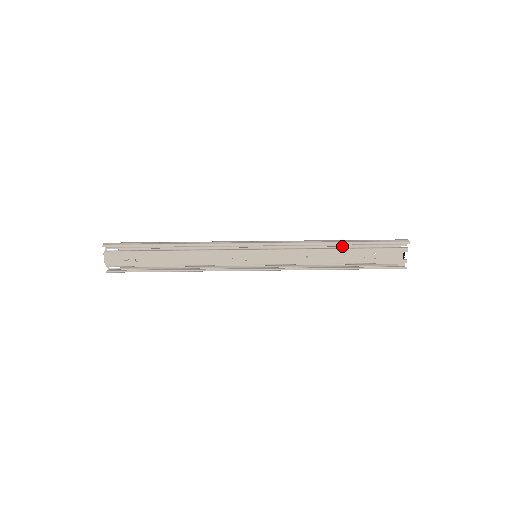
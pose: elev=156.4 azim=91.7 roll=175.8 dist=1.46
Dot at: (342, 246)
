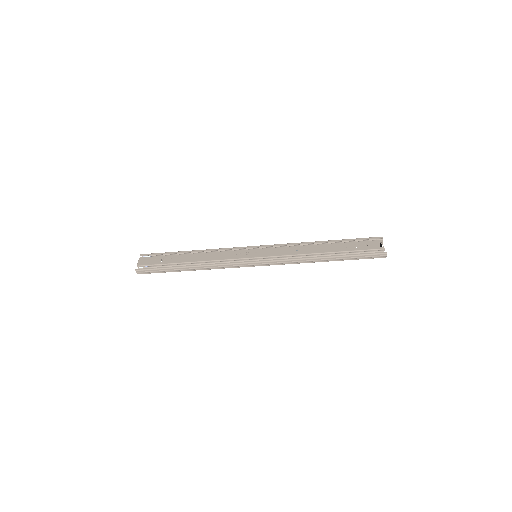
Dot at: occluded
